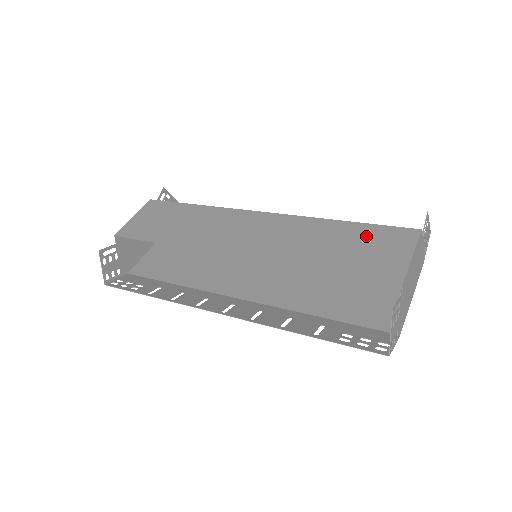
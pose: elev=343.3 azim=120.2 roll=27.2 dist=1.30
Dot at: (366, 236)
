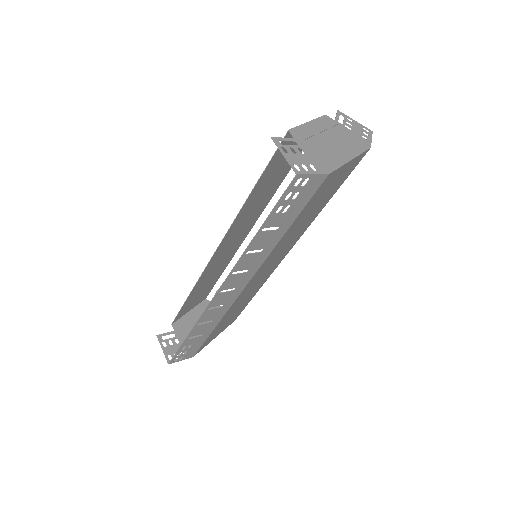
Dot at: occluded
